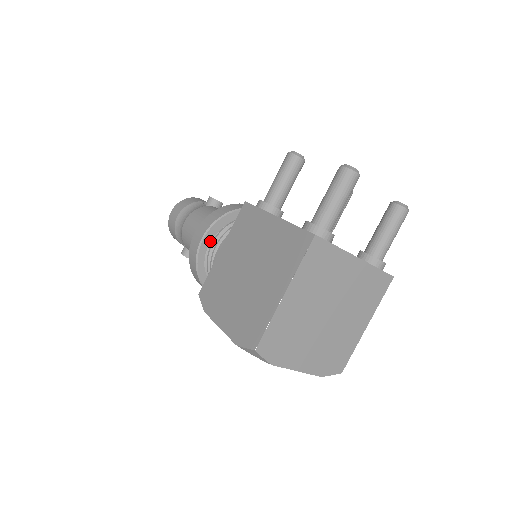
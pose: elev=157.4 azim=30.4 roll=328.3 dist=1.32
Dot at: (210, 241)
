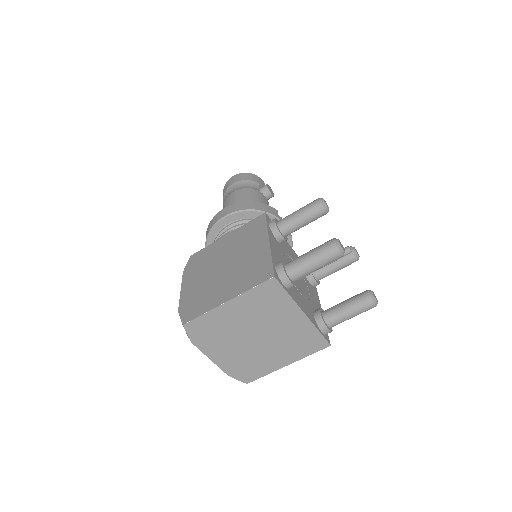
Dot at: (230, 222)
